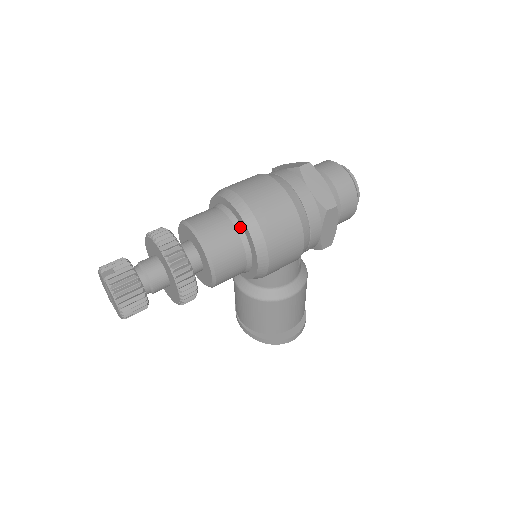
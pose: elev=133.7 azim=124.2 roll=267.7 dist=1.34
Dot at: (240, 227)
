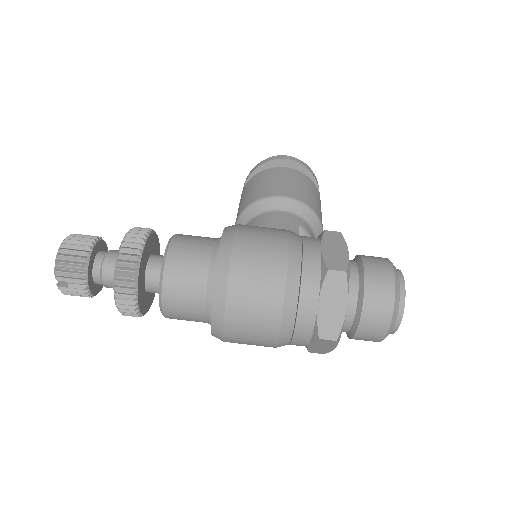
Dot at: (210, 324)
